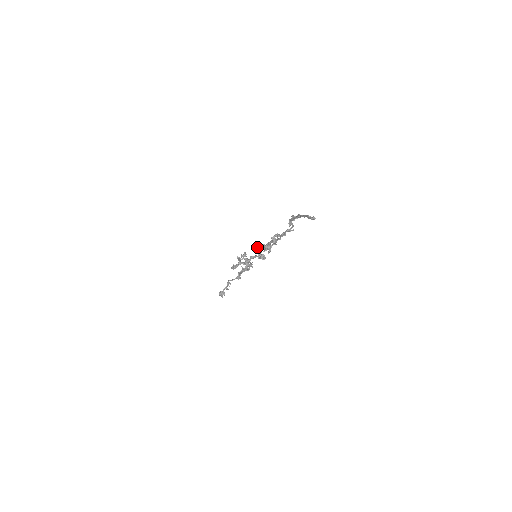
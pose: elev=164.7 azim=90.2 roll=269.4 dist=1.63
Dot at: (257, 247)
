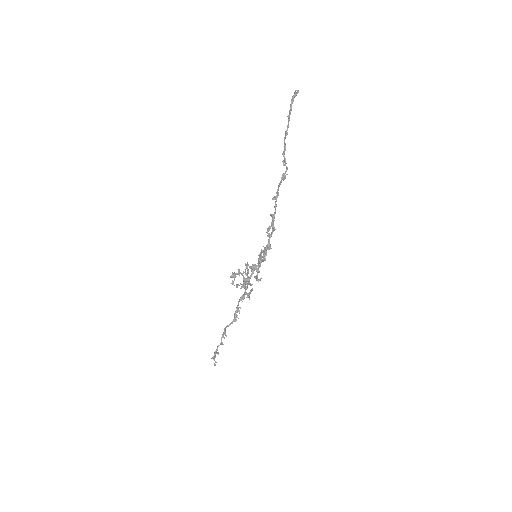
Dot at: occluded
